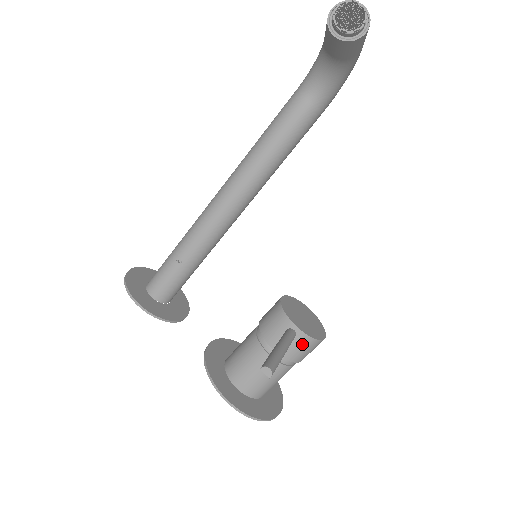
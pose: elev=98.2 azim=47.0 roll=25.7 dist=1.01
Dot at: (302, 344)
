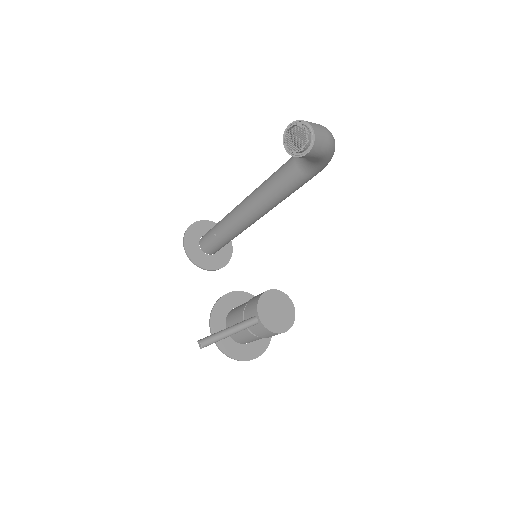
Dot at: (262, 330)
